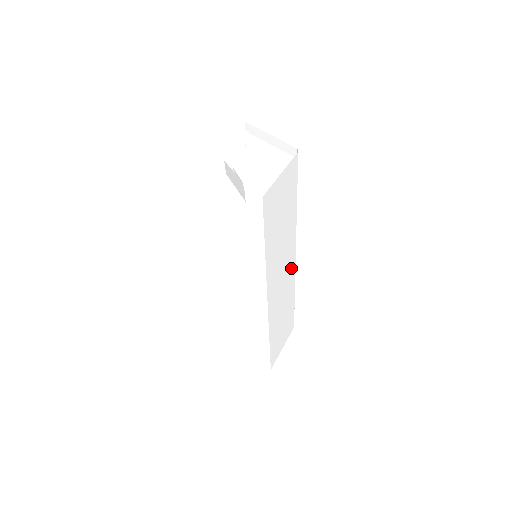
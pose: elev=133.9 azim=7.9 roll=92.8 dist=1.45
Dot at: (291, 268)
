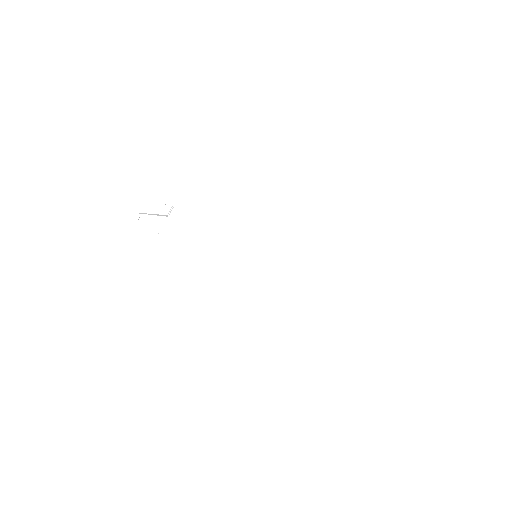
Dot at: (282, 238)
